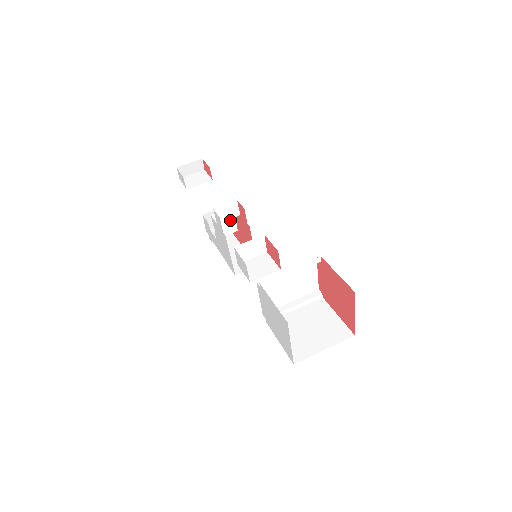
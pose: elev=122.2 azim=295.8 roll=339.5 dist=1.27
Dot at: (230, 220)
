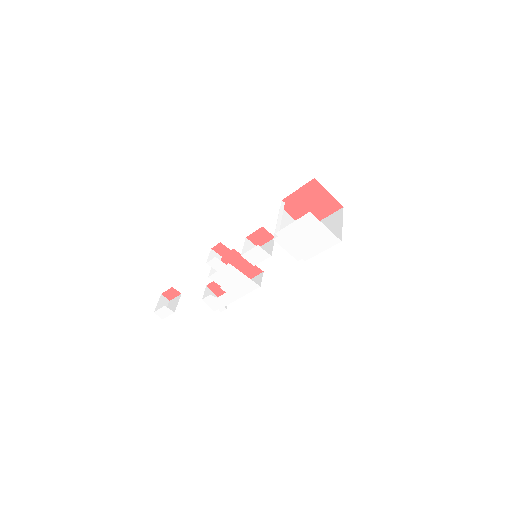
Dot at: occluded
